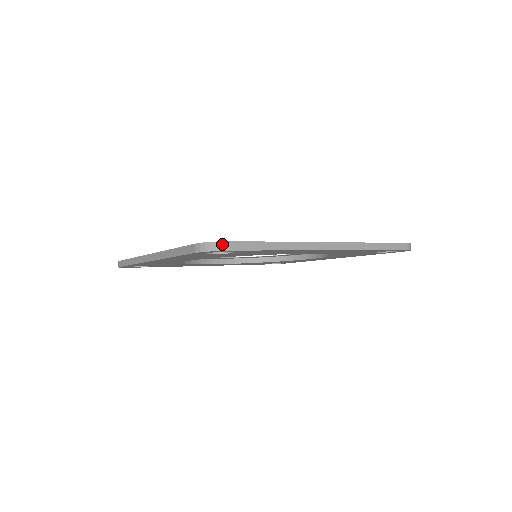
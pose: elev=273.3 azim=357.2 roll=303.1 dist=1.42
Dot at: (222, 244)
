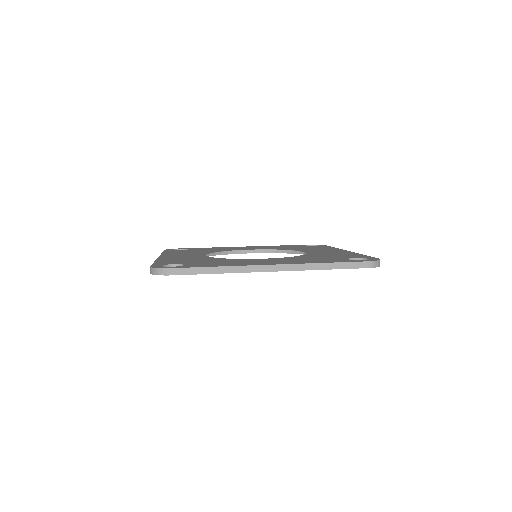
Dot at: (162, 270)
